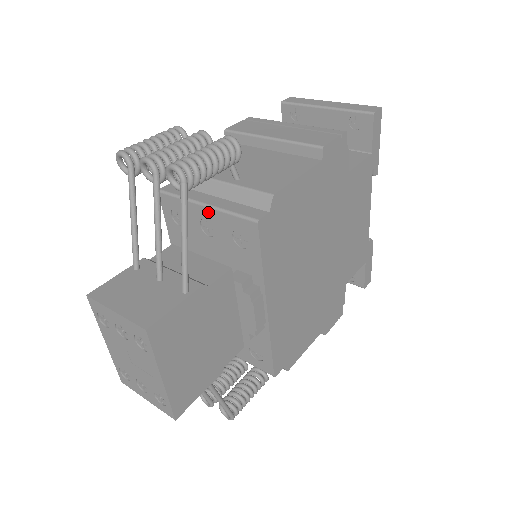
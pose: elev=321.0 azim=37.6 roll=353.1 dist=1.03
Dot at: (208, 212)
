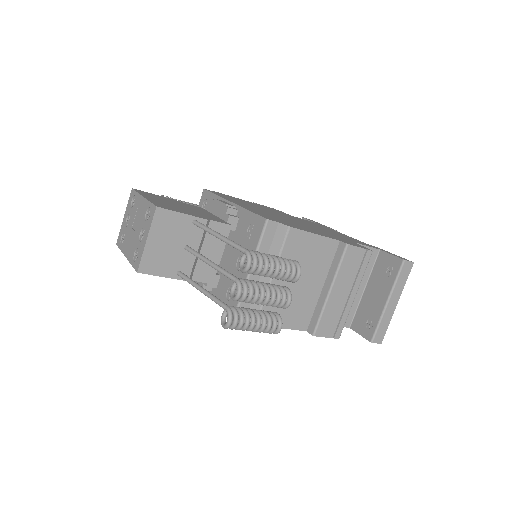
Dot at: occluded
